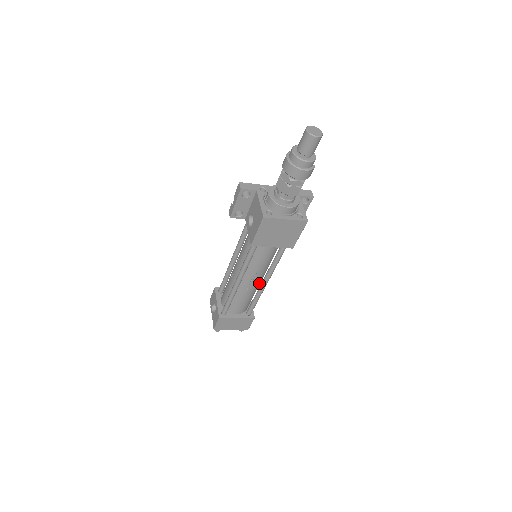
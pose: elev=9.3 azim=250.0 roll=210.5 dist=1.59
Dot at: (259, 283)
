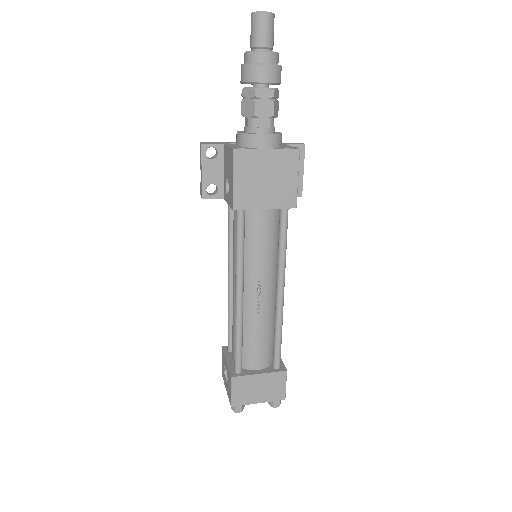
Dot at: (273, 300)
